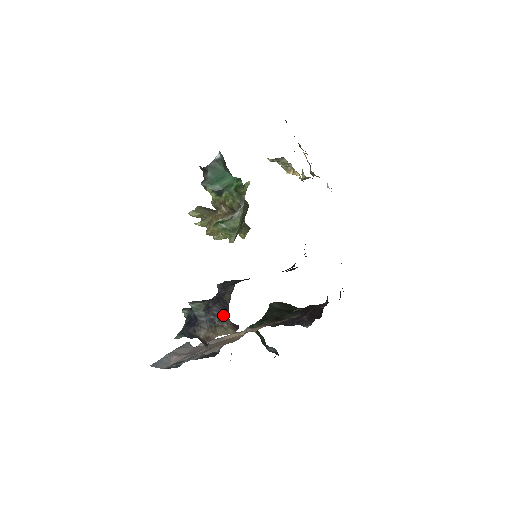
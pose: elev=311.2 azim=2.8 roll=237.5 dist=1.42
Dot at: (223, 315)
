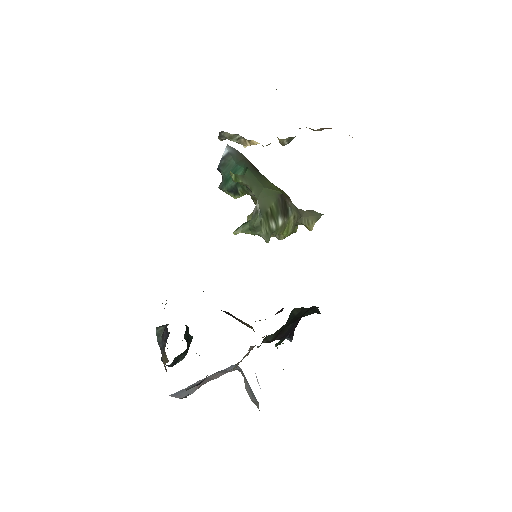
Dot at: (166, 340)
